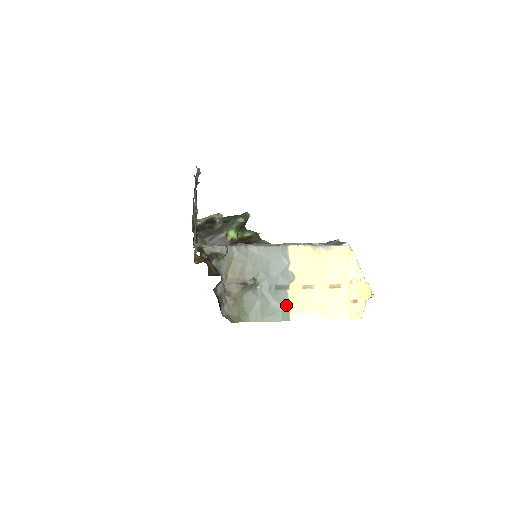
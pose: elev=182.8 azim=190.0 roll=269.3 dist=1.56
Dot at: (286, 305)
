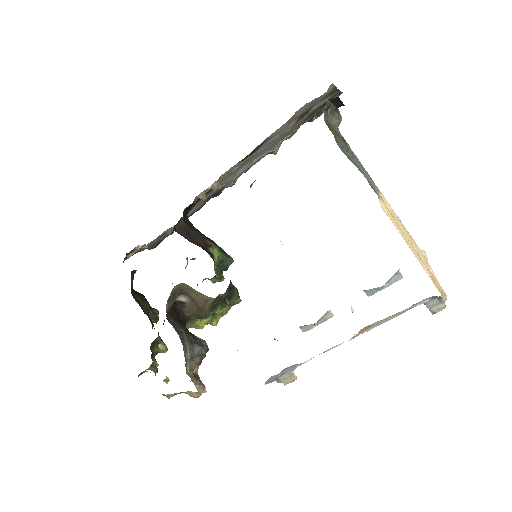
Dot at: occluded
